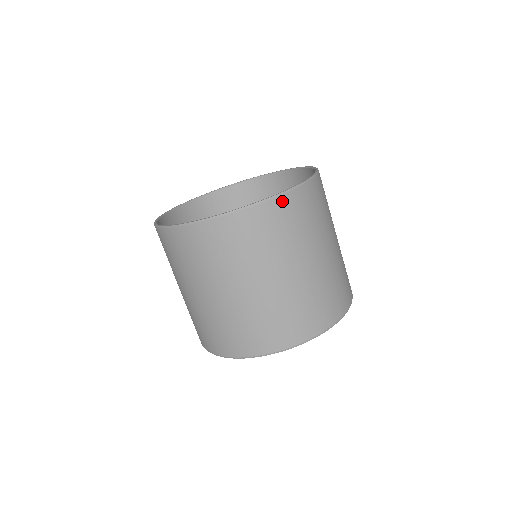
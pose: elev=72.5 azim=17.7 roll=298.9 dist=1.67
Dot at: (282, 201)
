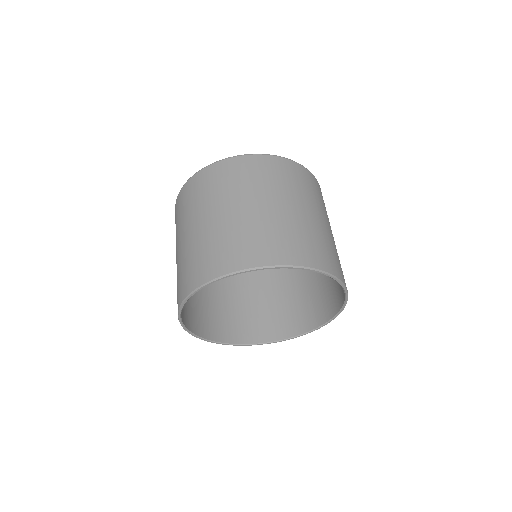
Dot at: (258, 158)
